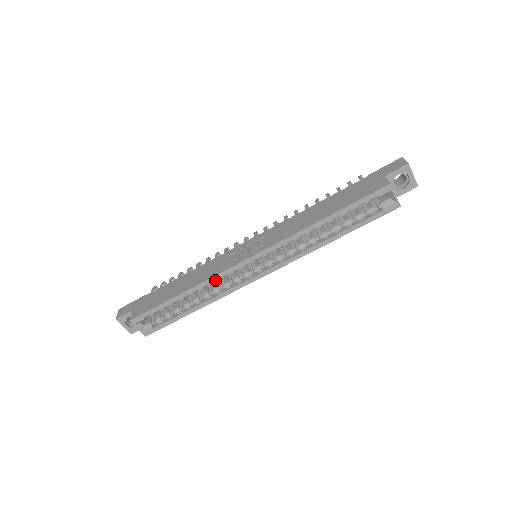
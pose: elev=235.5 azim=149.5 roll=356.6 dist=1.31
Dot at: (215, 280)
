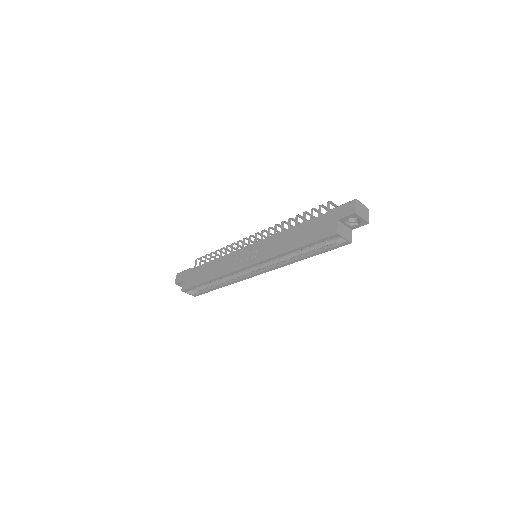
Dot at: occluded
